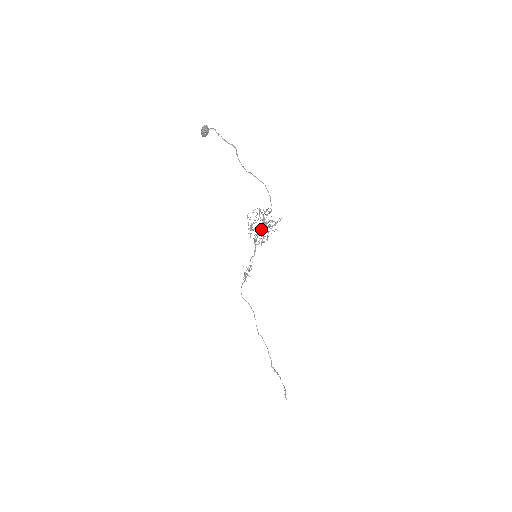
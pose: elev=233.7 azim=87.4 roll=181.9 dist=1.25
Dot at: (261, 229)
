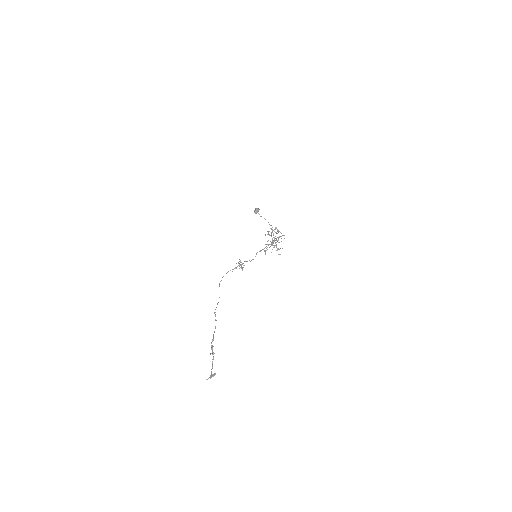
Dot at: occluded
